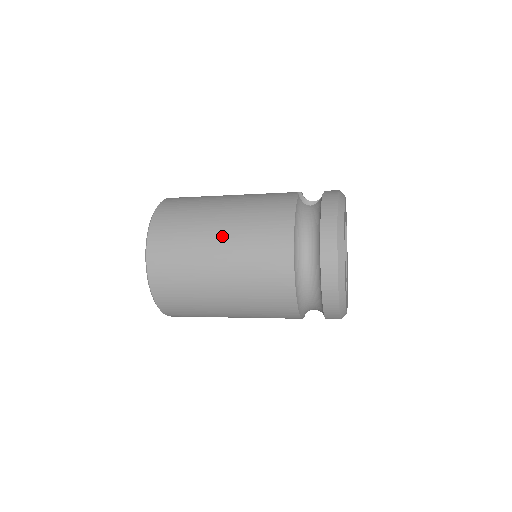
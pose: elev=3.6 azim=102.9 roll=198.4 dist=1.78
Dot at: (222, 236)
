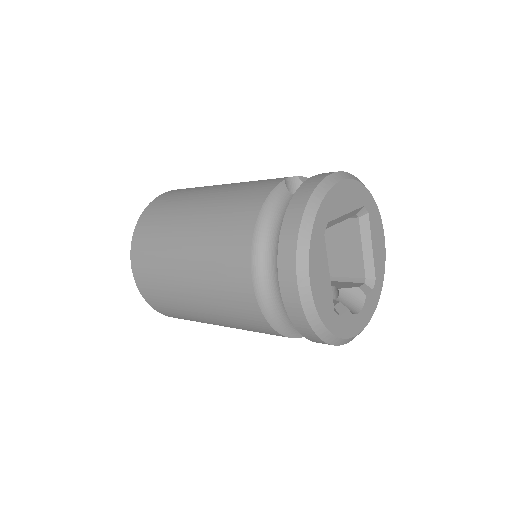
Dot at: (188, 234)
